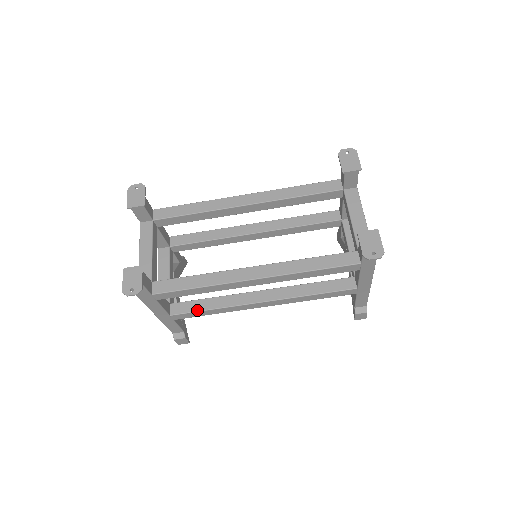
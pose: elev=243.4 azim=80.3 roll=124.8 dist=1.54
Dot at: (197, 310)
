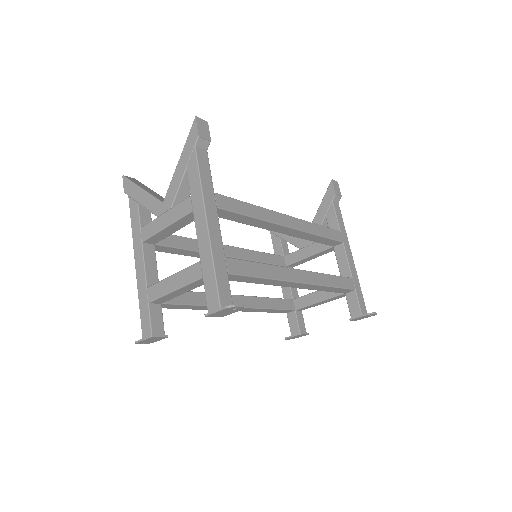
Dot at: (173, 253)
